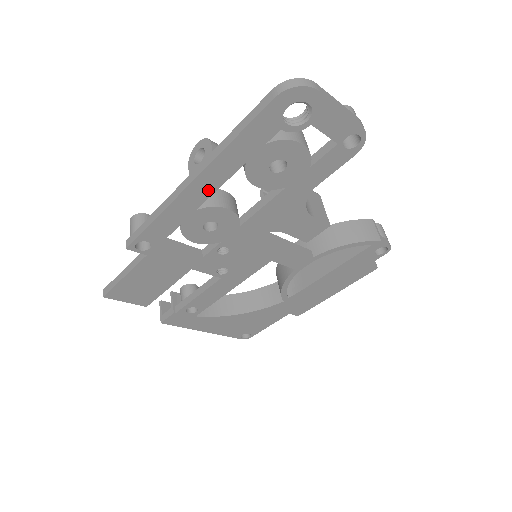
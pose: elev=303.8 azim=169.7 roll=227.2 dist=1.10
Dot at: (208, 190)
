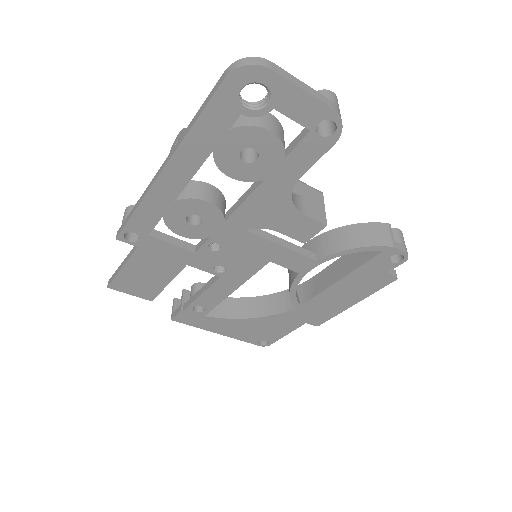
Dot at: (181, 180)
